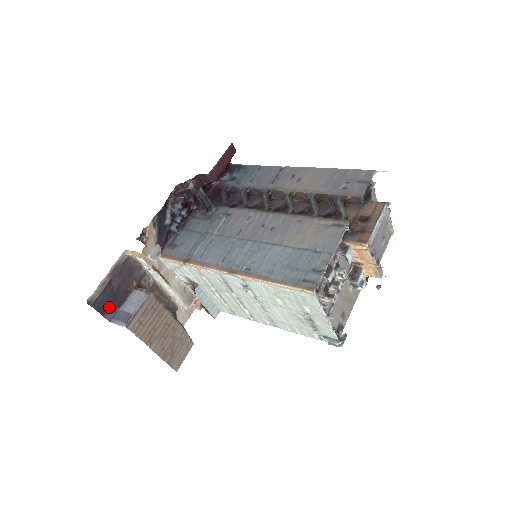
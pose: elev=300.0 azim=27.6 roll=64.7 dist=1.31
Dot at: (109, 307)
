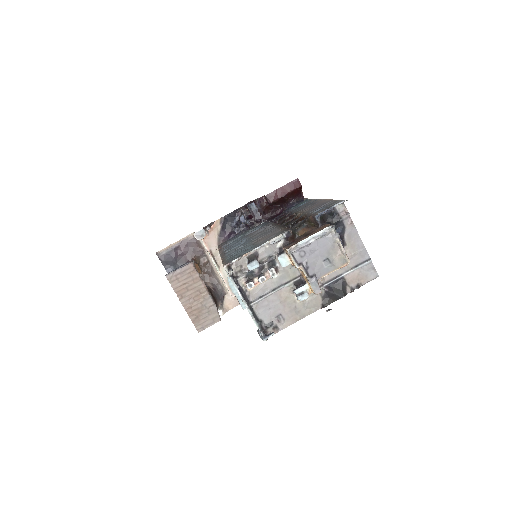
Dot at: (171, 264)
